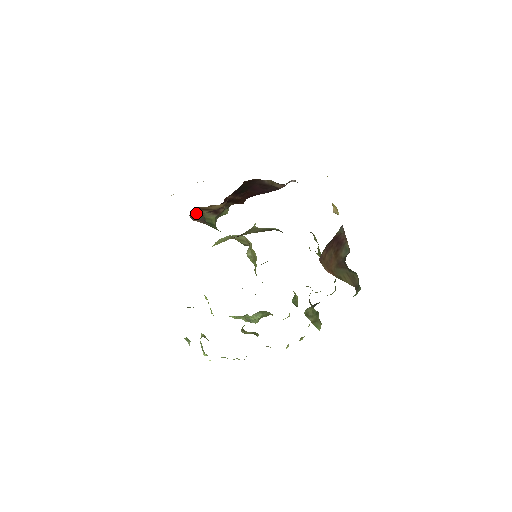
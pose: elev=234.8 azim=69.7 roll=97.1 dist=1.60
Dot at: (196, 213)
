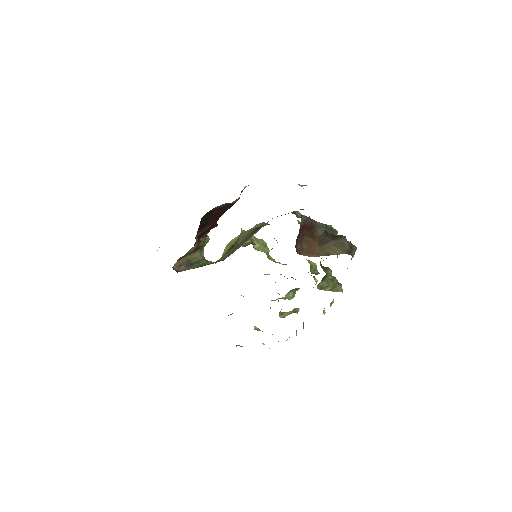
Dot at: (179, 263)
